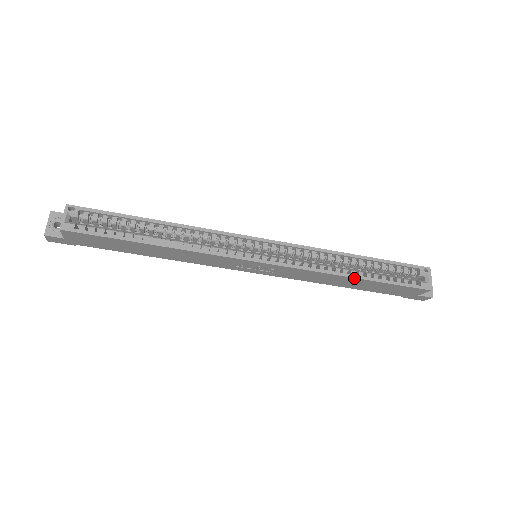
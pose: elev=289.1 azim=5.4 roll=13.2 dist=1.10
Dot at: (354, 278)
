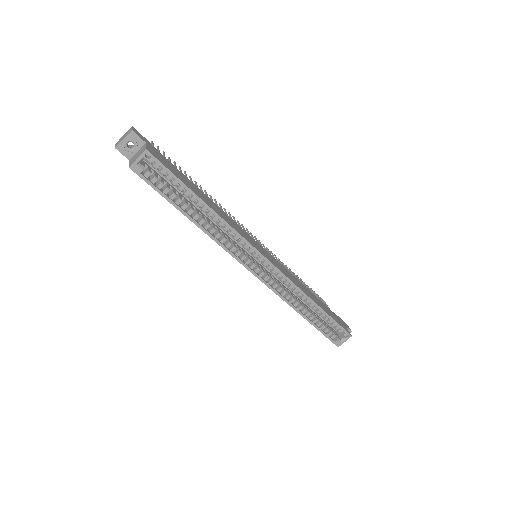
Dot at: (301, 315)
